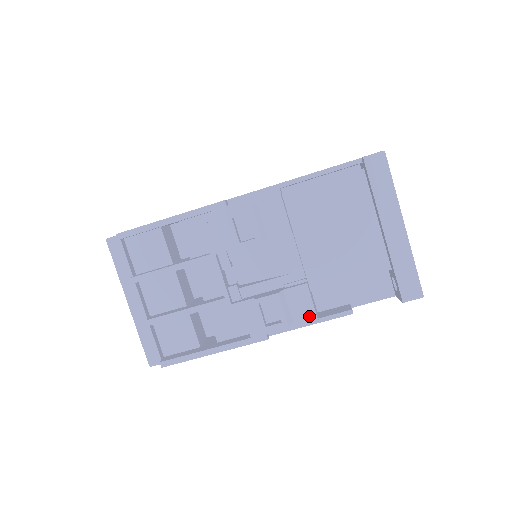
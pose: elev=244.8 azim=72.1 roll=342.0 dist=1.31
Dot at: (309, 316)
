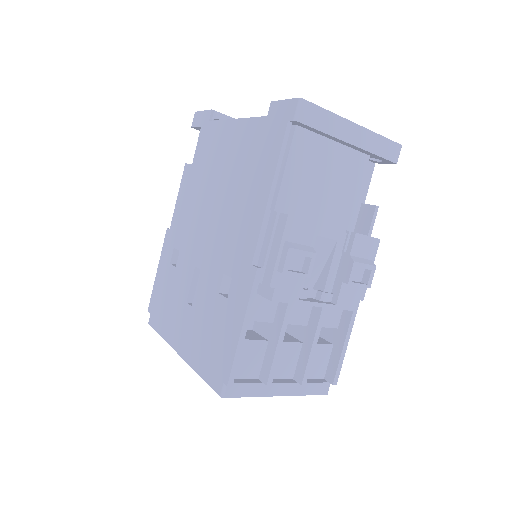
Dot at: (375, 245)
